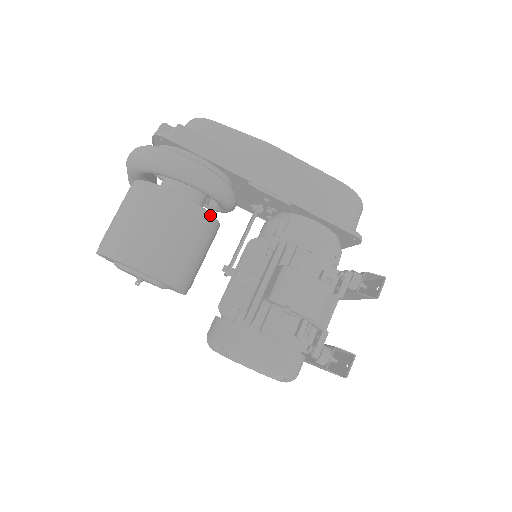
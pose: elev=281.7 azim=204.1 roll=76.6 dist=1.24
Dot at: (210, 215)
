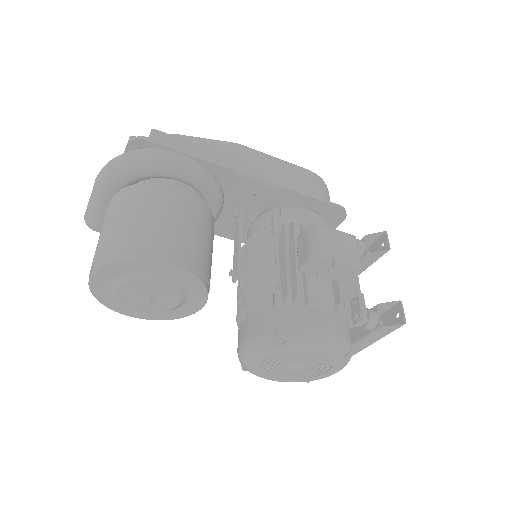
Dot at: (209, 210)
